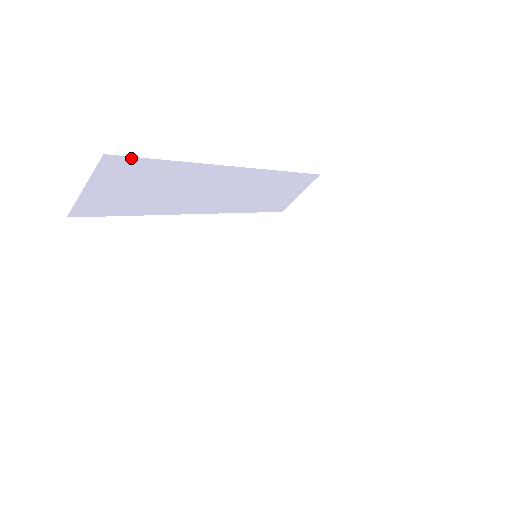
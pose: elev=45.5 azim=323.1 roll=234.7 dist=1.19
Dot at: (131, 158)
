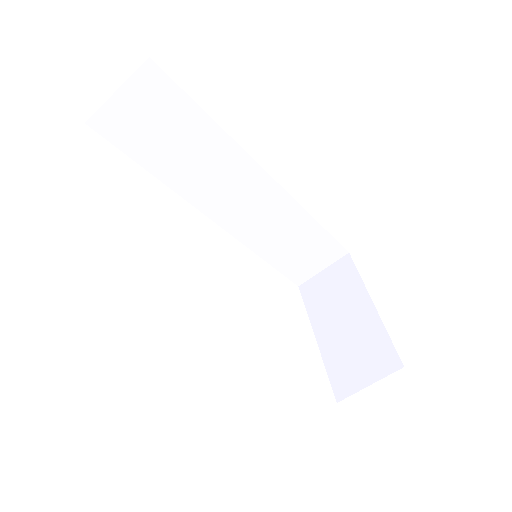
Dot at: (172, 82)
